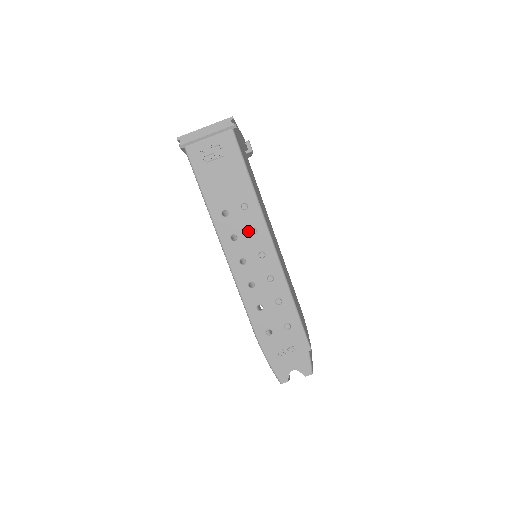
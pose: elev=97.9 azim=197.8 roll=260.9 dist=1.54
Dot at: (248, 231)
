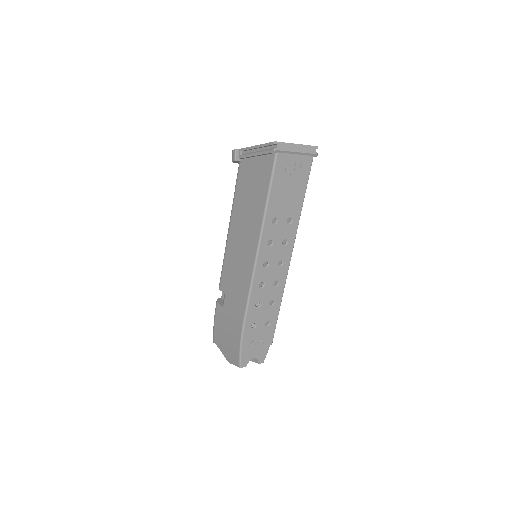
Dot at: (282, 241)
